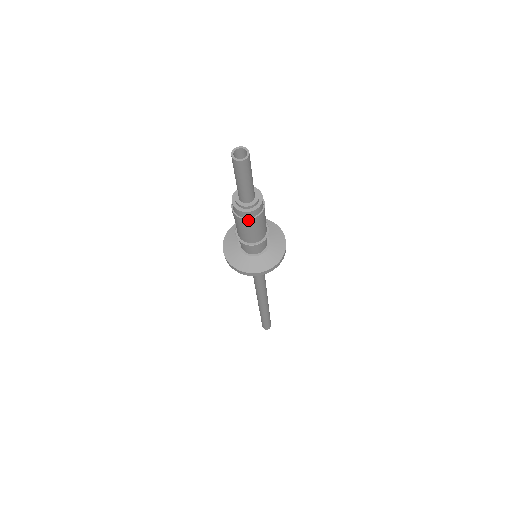
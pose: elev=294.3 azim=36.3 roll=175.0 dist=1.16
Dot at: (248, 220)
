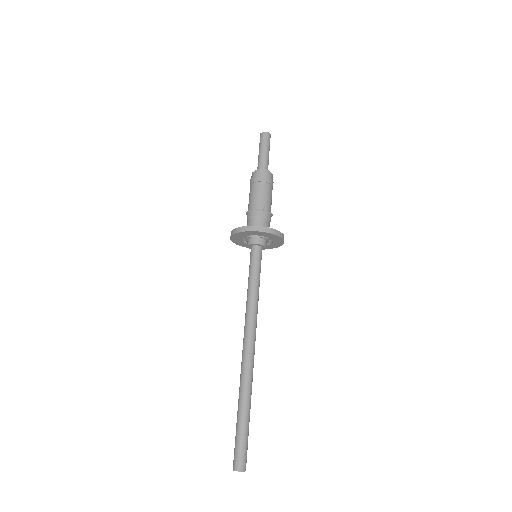
Dot at: (252, 180)
